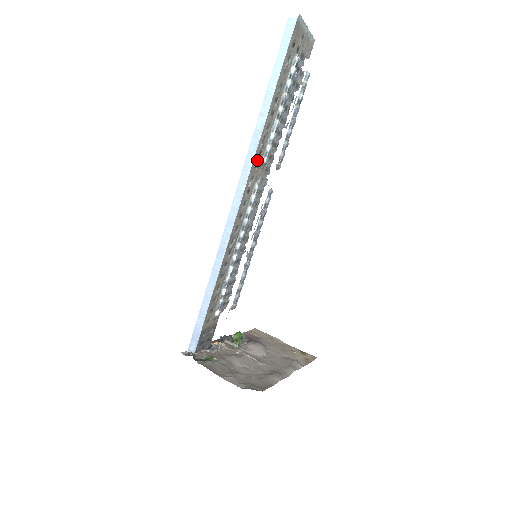
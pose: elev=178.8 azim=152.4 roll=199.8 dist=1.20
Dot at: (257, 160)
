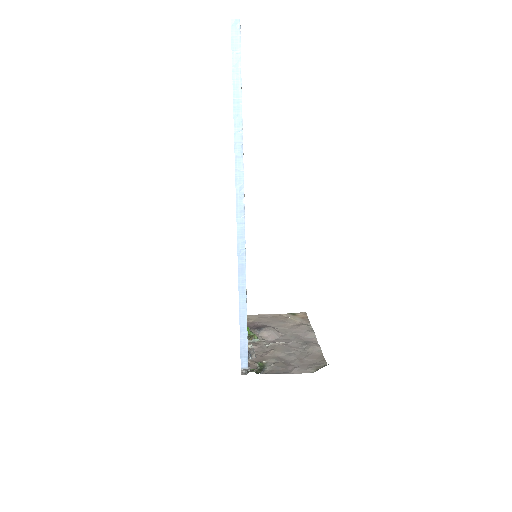
Dot at: occluded
